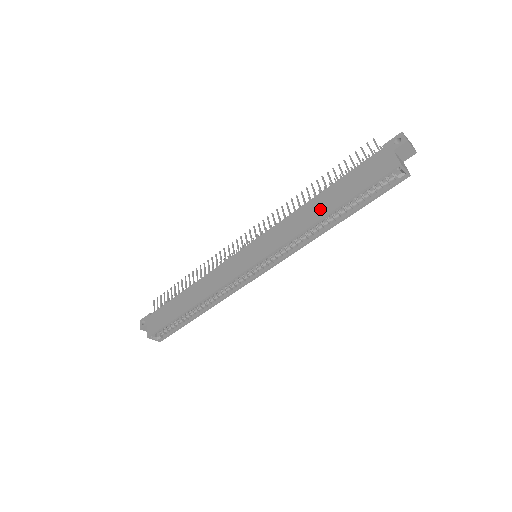
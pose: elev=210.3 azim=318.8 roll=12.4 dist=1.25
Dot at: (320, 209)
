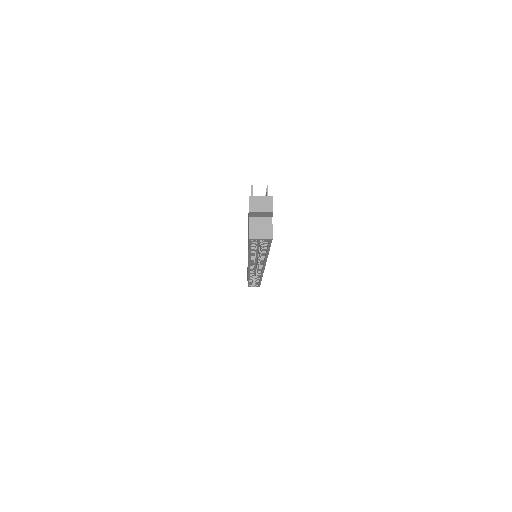
Dot at: occluded
